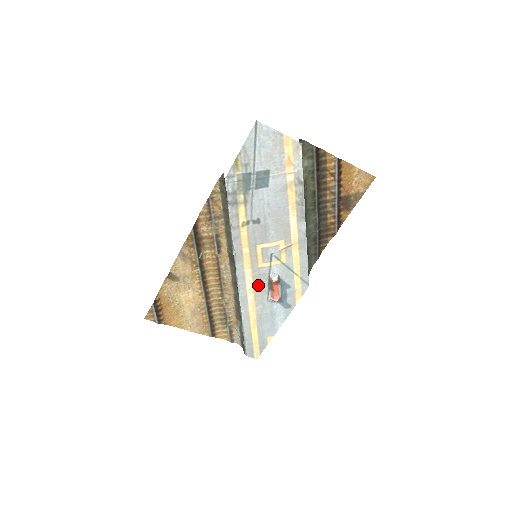
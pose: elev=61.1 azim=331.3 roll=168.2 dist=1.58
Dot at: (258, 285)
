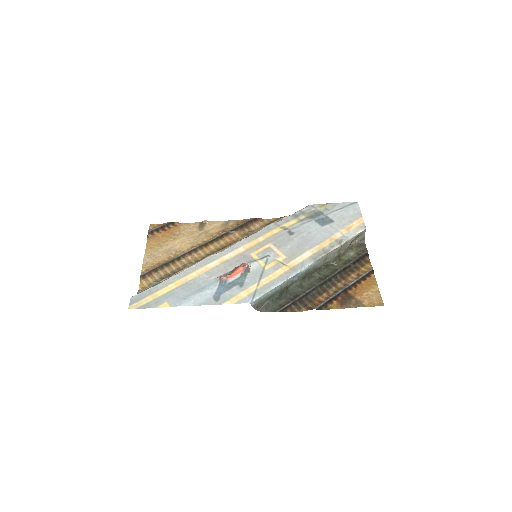
Dot at: (231, 263)
